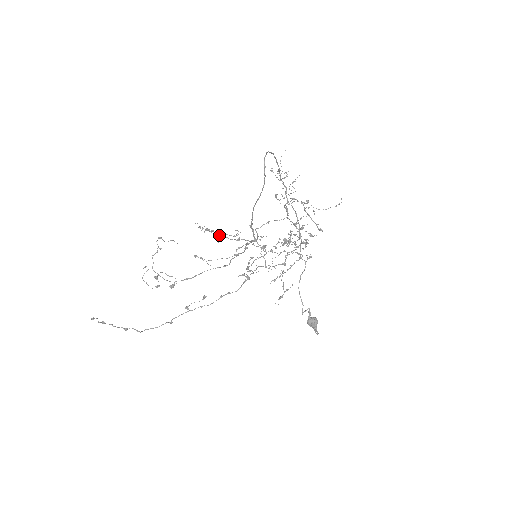
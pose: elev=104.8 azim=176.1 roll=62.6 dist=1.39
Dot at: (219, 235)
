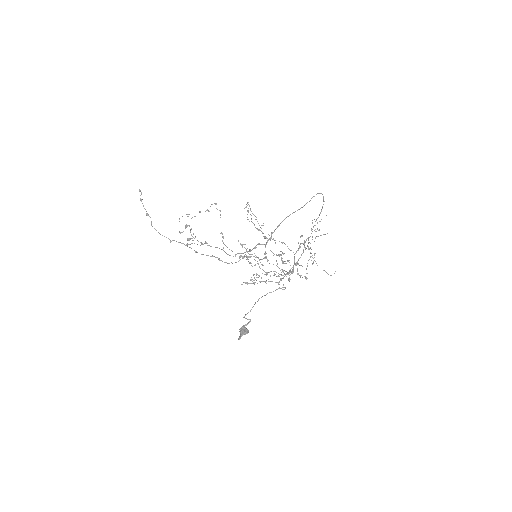
Dot at: occluded
